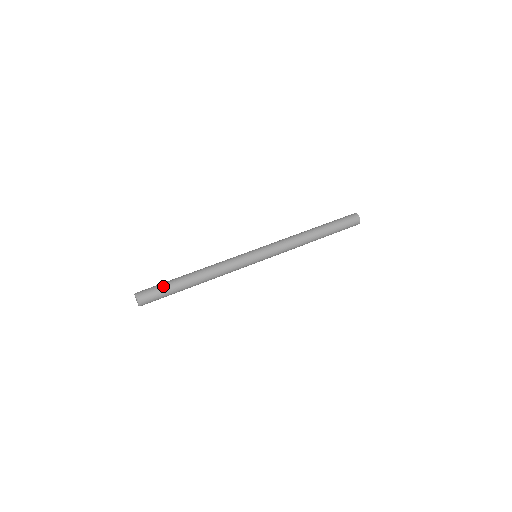
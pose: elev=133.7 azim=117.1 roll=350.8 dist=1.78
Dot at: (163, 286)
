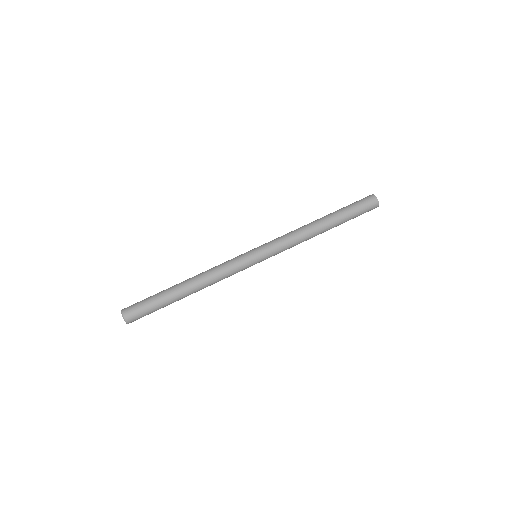
Dot at: (153, 305)
